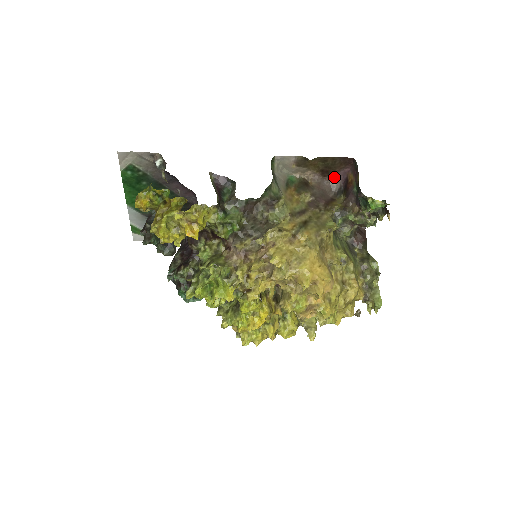
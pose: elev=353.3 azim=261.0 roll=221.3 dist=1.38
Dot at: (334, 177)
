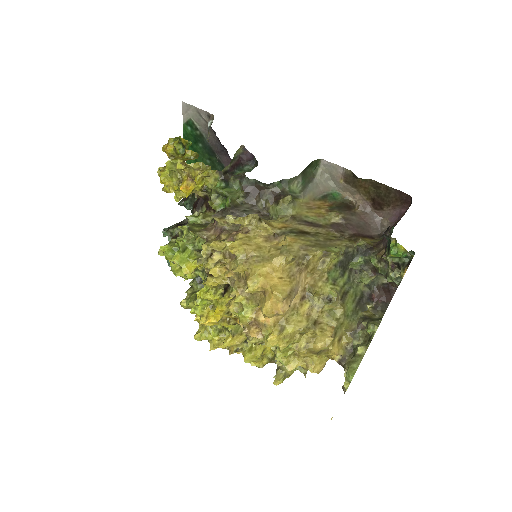
Dot at: (388, 215)
